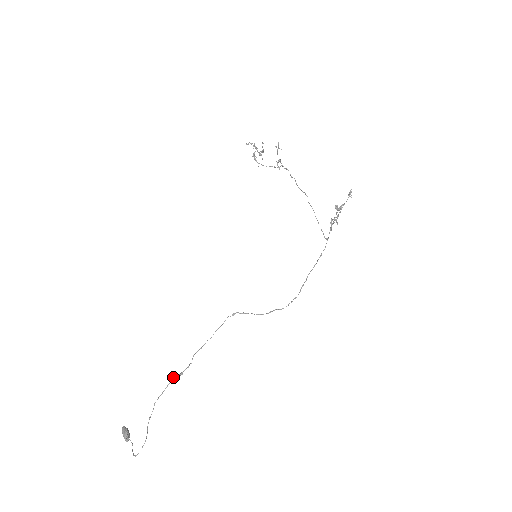
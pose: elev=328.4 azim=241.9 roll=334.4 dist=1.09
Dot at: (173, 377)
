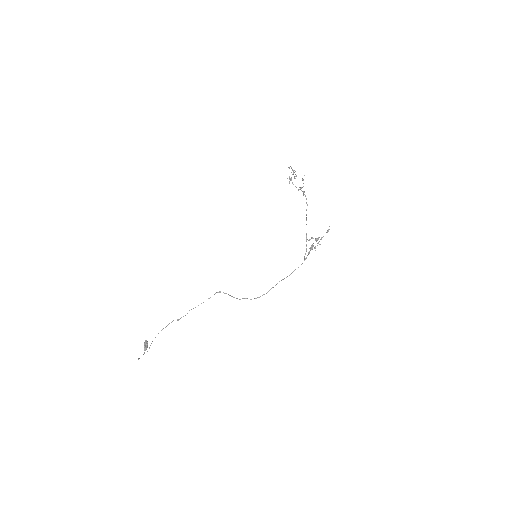
Dot at: (173, 320)
